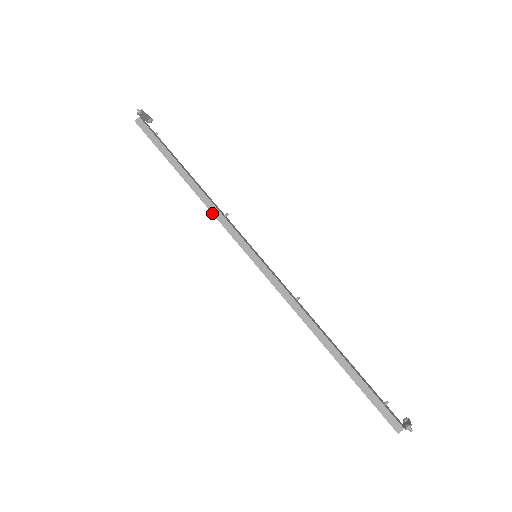
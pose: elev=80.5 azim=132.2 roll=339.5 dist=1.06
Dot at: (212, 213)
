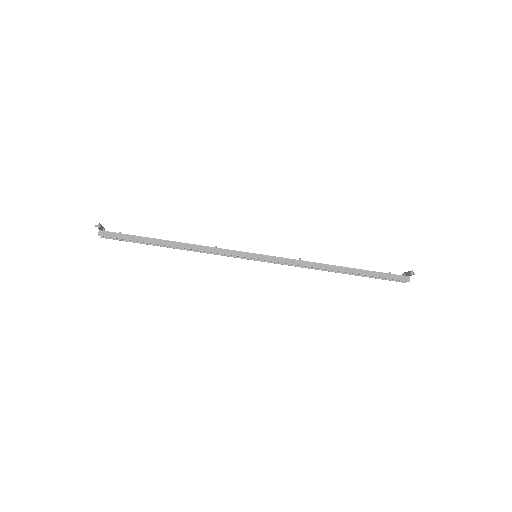
Dot at: occluded
